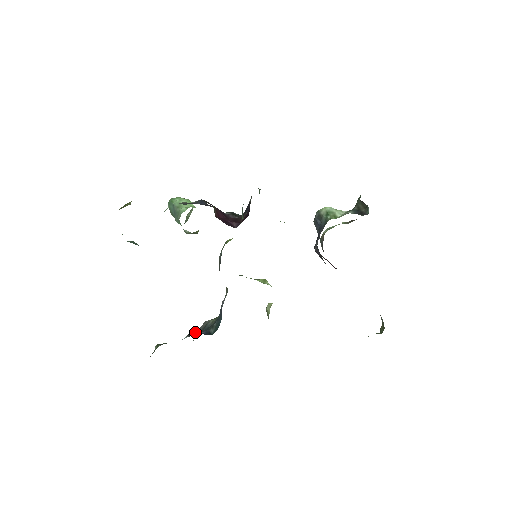
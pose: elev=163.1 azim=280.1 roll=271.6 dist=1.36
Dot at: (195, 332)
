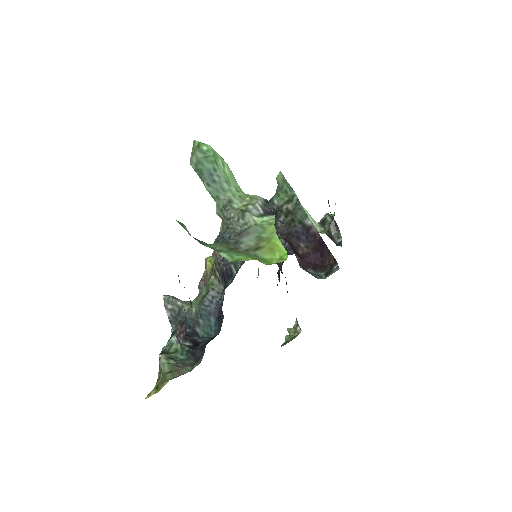
Dot at: (188, 333)
